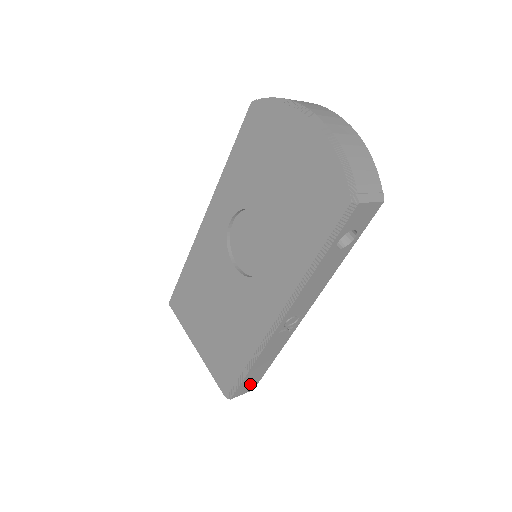
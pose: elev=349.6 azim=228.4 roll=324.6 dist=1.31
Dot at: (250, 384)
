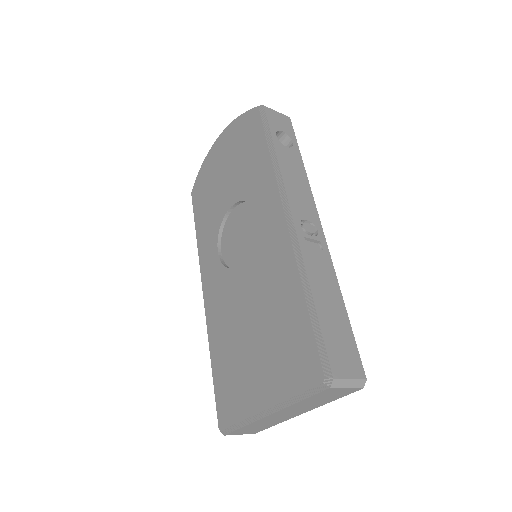
Dot at: (345, 353)
